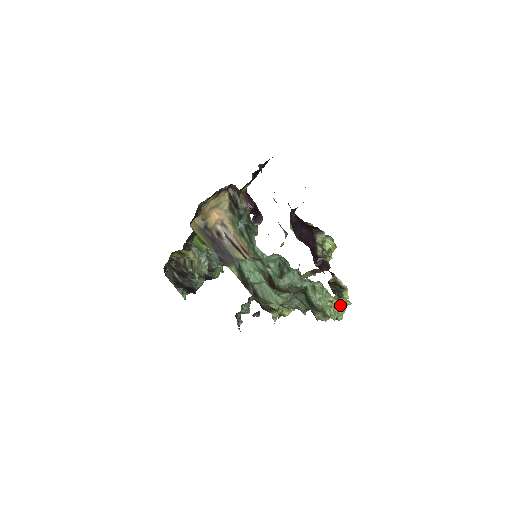
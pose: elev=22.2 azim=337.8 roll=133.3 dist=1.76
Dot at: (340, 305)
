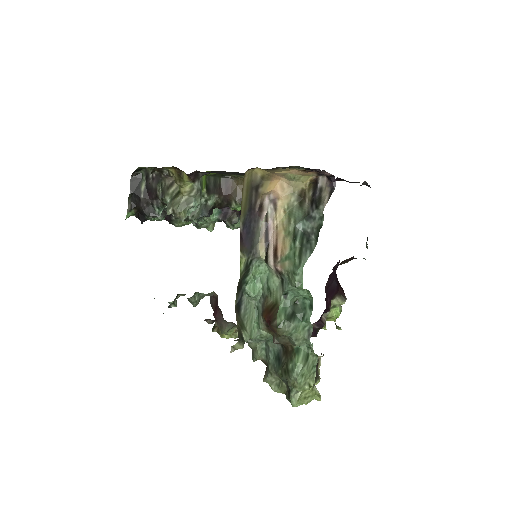
Dot at: (311, 394)
